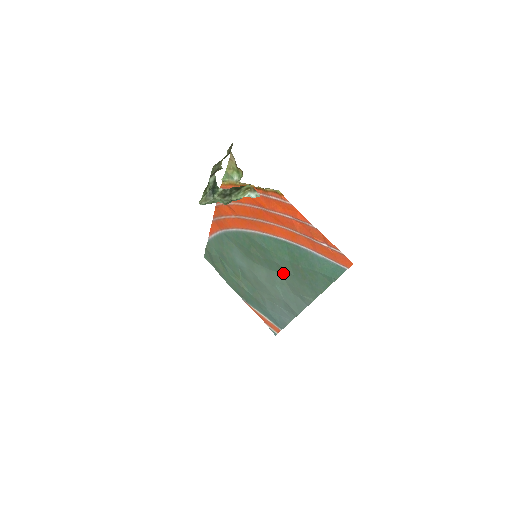
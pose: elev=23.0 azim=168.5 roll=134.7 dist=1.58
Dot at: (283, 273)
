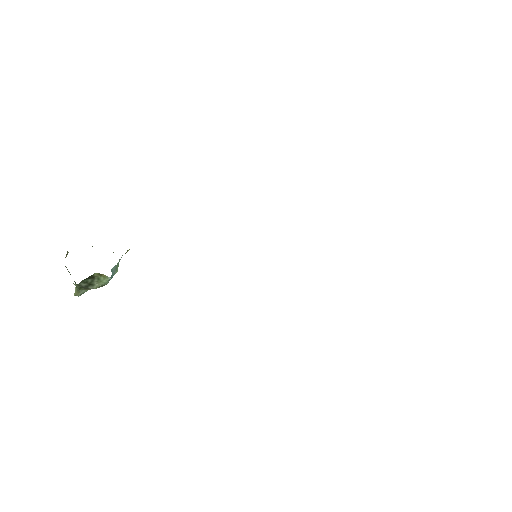
Dot at: occluded
